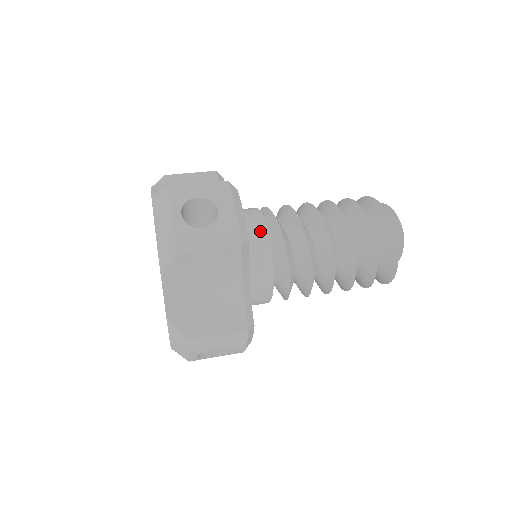
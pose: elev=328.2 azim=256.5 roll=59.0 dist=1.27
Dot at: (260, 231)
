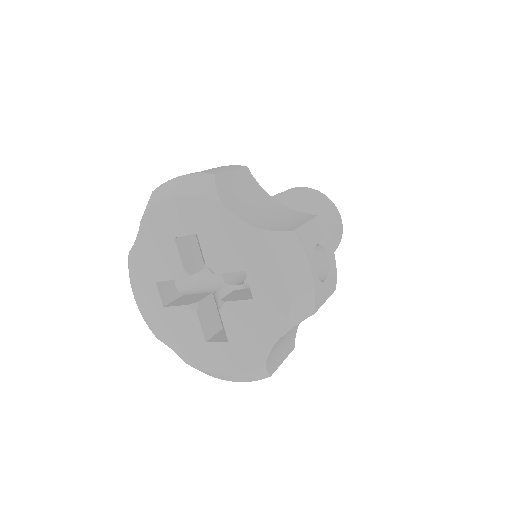
Dot at: occluded
